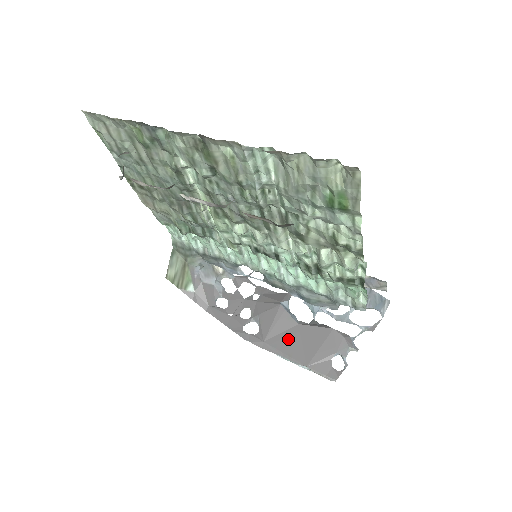
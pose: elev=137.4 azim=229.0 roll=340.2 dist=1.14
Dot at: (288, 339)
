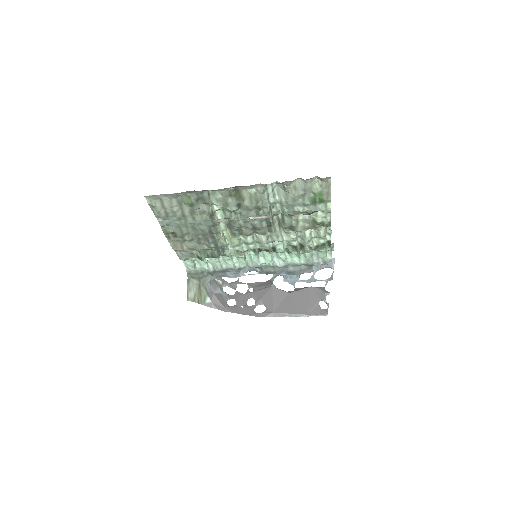
Dot at: (287, 304)
